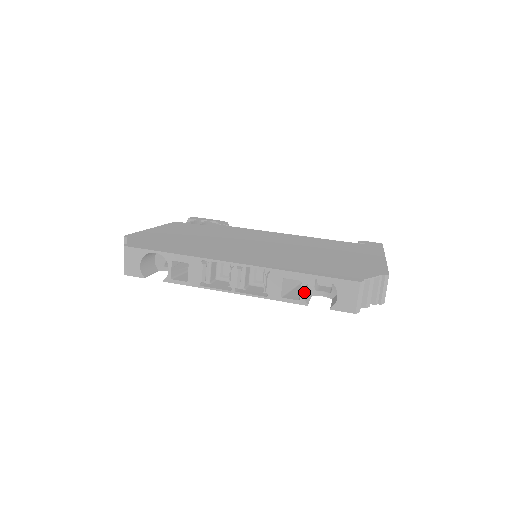
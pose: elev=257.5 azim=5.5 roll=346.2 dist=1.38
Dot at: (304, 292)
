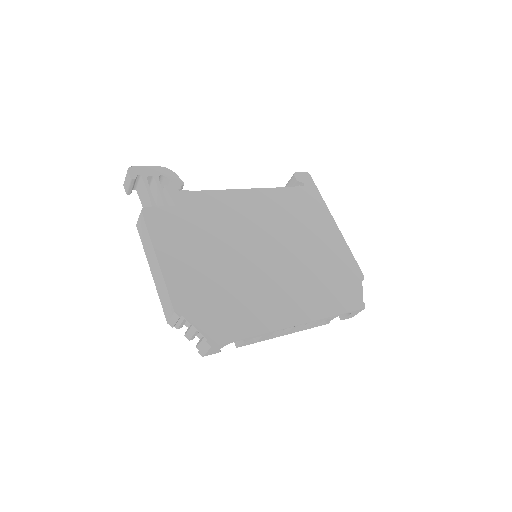
Dot at: occluded
